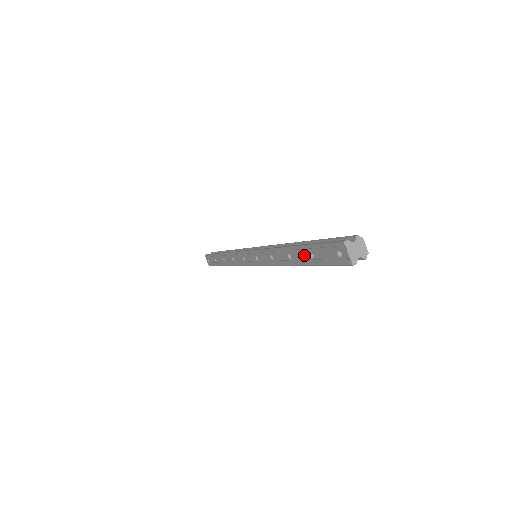
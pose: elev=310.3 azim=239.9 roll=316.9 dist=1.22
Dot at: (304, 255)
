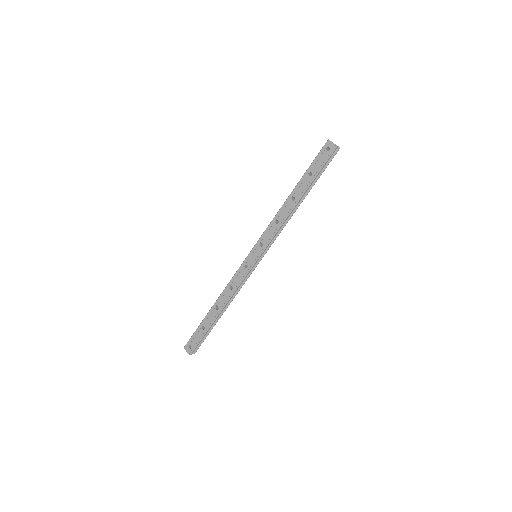
Dot at: (305, 182)
